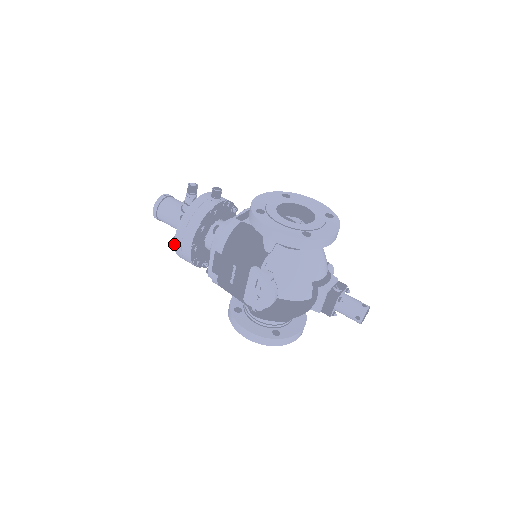
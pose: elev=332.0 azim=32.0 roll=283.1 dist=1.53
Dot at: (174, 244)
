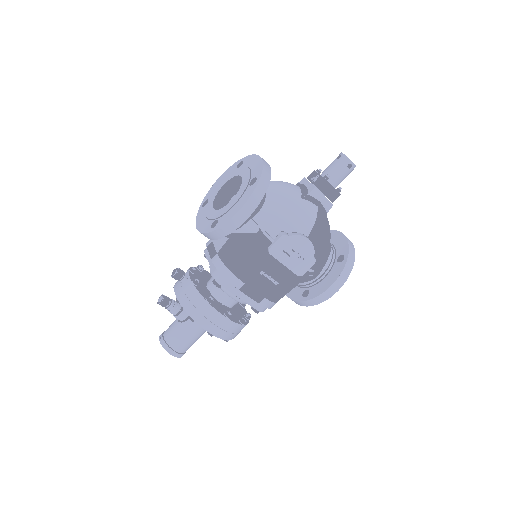
Dot at: occluded
